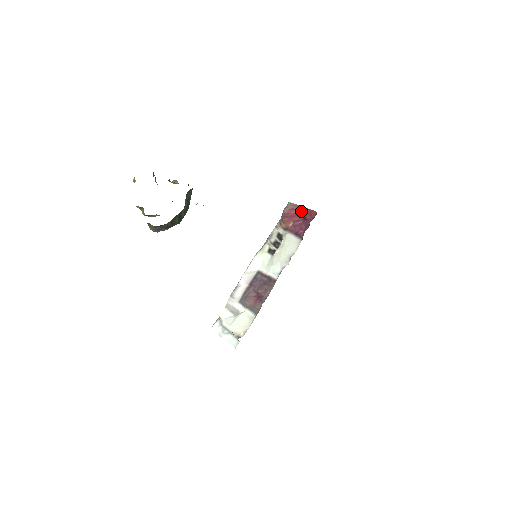
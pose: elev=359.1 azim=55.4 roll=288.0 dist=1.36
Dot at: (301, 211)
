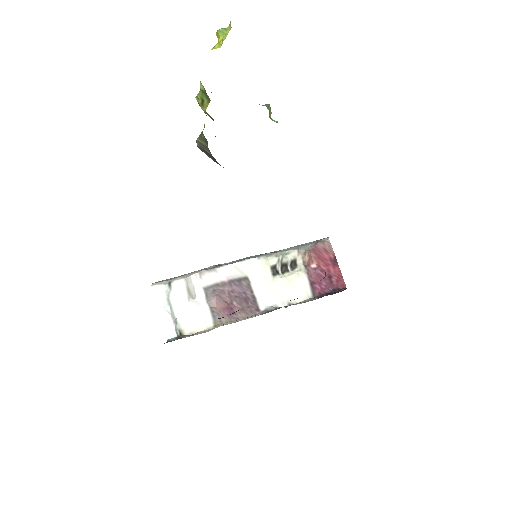
Dot at: (333, 264)
